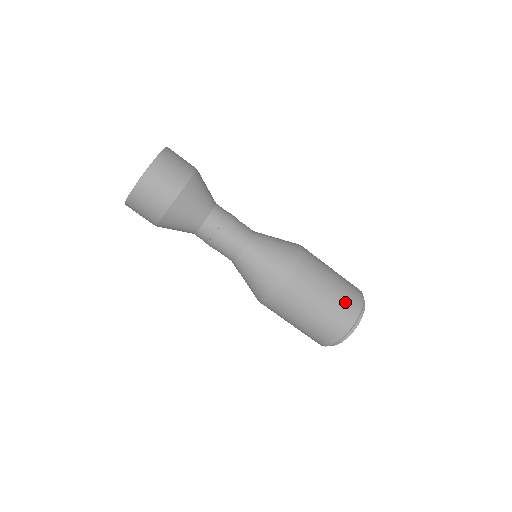
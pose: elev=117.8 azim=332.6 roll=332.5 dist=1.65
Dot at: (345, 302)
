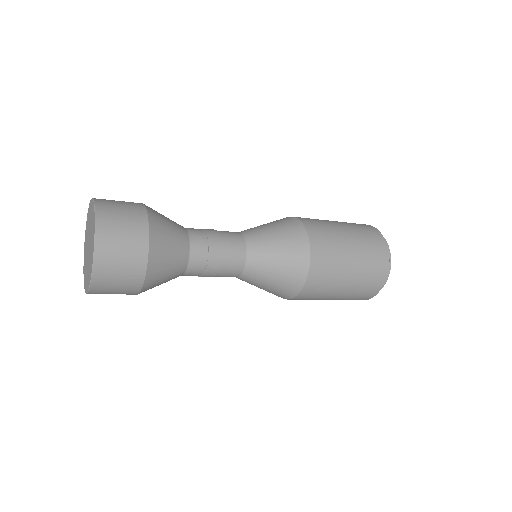
Dot at: (371, 262)
